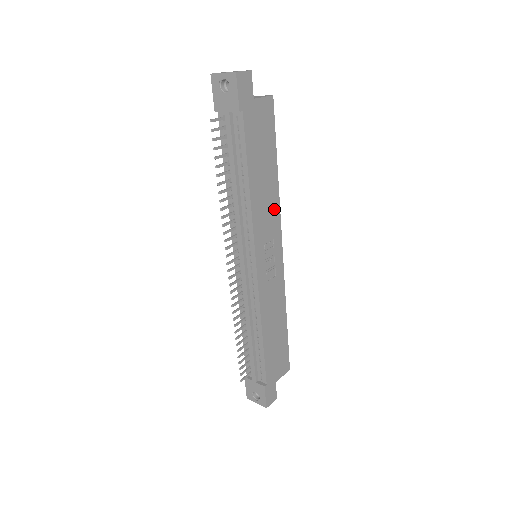
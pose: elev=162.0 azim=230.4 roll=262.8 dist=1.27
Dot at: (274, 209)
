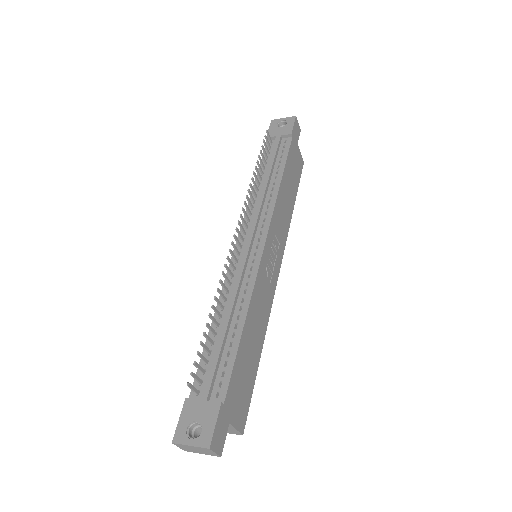
Dot at: (285, 227)
